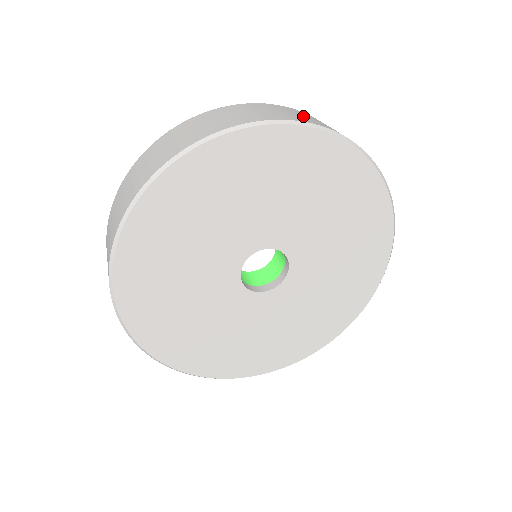
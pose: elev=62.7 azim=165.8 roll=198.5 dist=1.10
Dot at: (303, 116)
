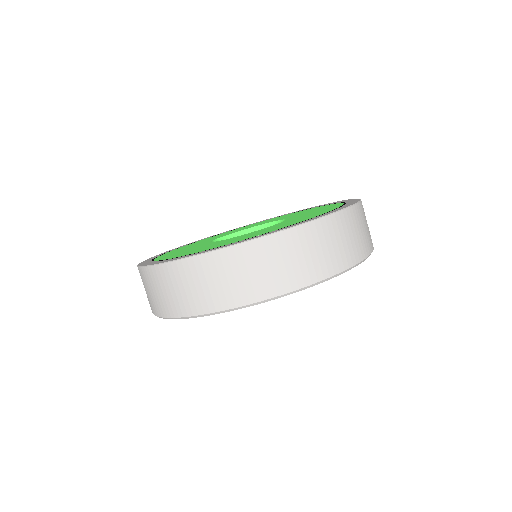
Dot at: (367, 229)
